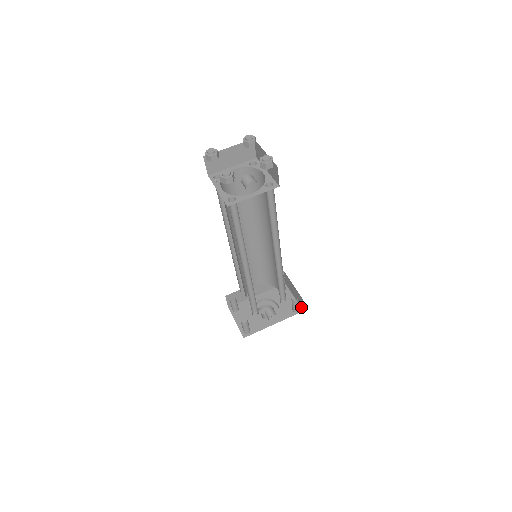
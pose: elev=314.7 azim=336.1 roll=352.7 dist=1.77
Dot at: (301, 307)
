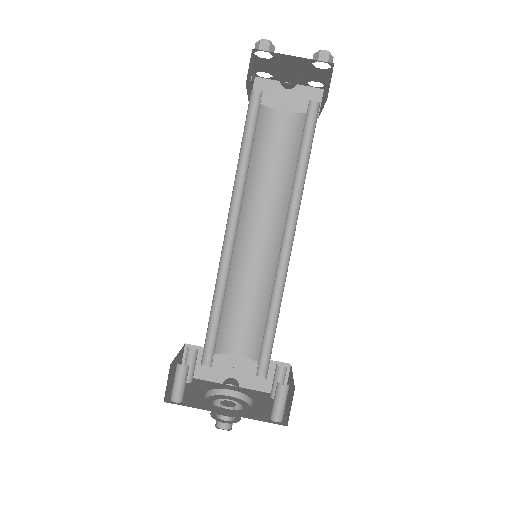
Dot at: (287, 419)
